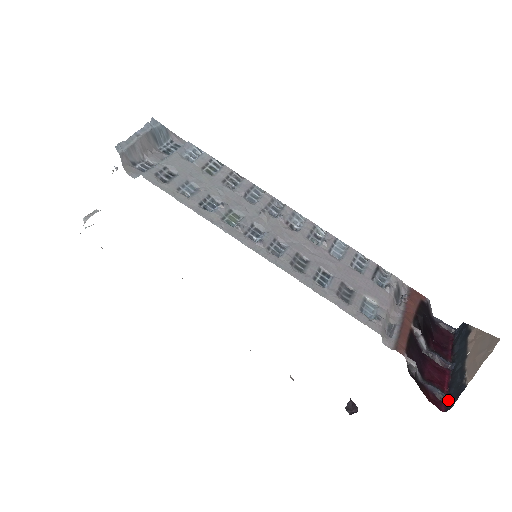
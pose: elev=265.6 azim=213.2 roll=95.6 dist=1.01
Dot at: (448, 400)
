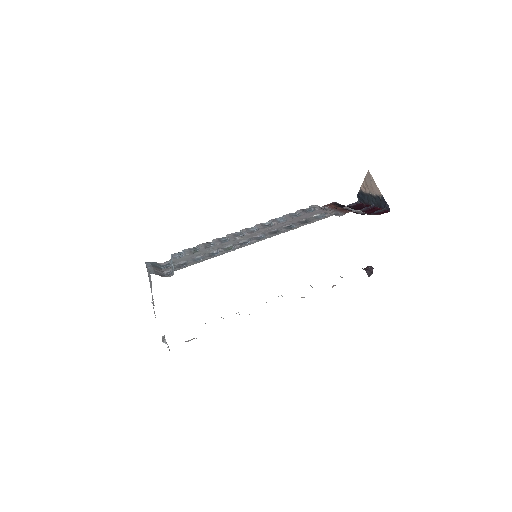
Dot at: (385, 208)
